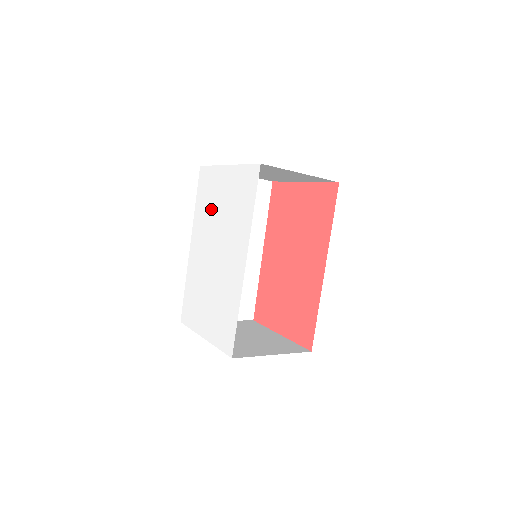
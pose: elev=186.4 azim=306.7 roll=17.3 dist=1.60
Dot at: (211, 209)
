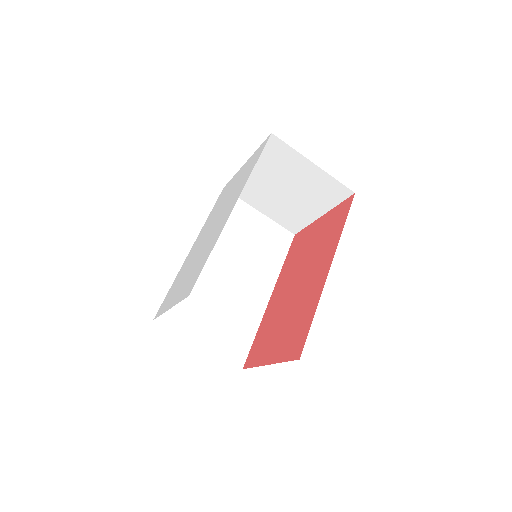
Dot at: (220, 203)
